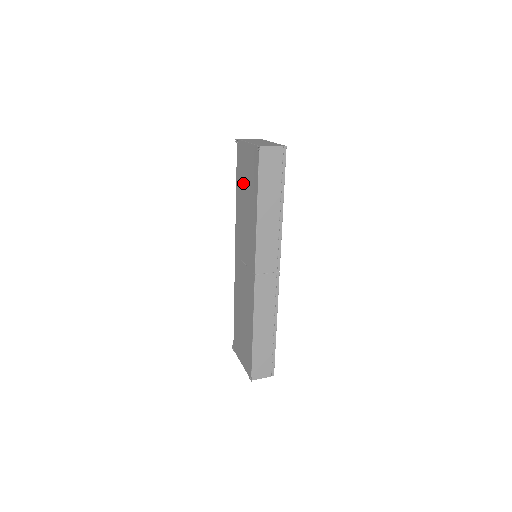
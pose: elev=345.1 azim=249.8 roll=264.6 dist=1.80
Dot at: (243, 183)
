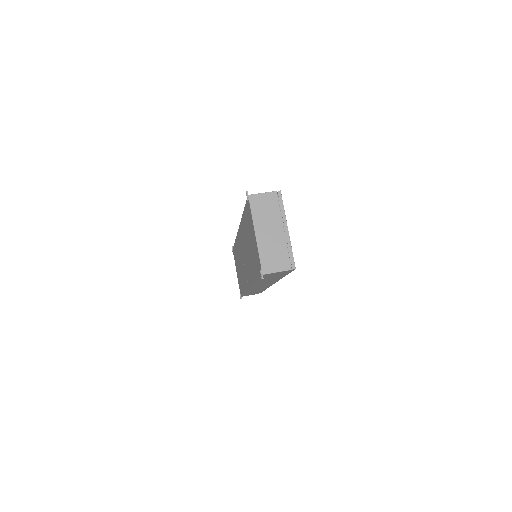
Dot at: (248, 234)
